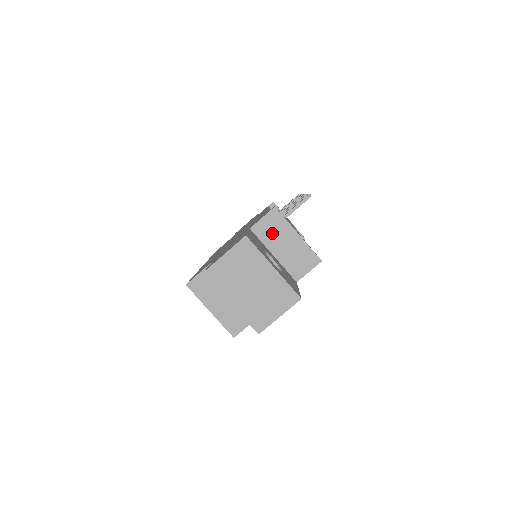
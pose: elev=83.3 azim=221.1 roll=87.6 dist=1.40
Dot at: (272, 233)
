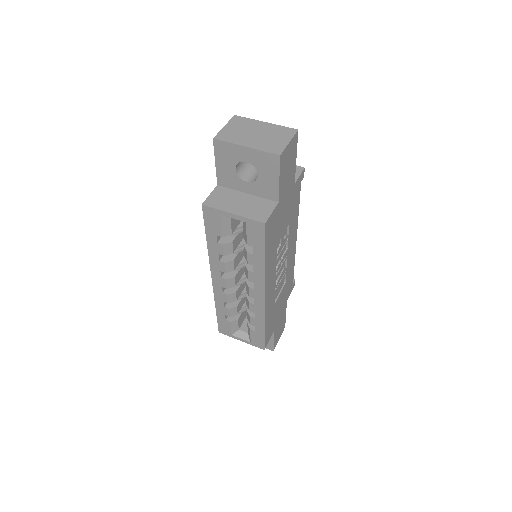
Dot at: occluded
